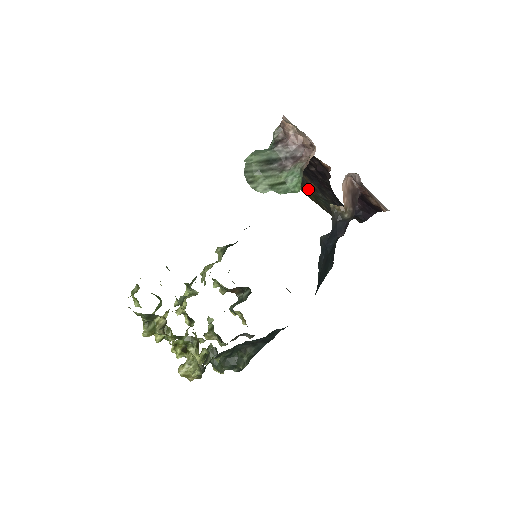
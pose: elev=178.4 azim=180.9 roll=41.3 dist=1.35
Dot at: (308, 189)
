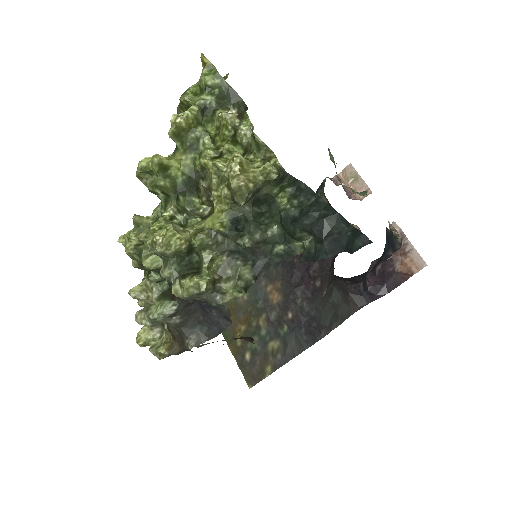
Dot at: (251, 316)
